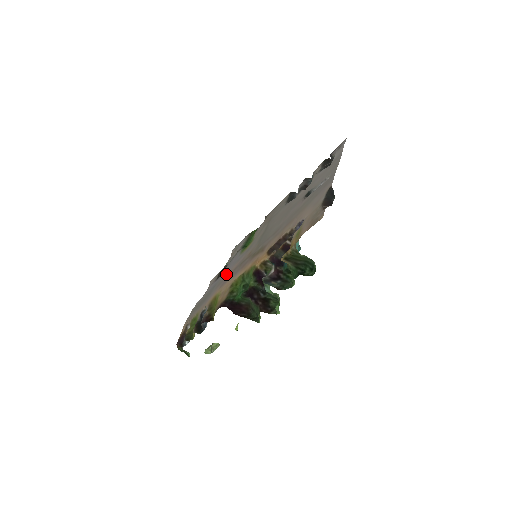
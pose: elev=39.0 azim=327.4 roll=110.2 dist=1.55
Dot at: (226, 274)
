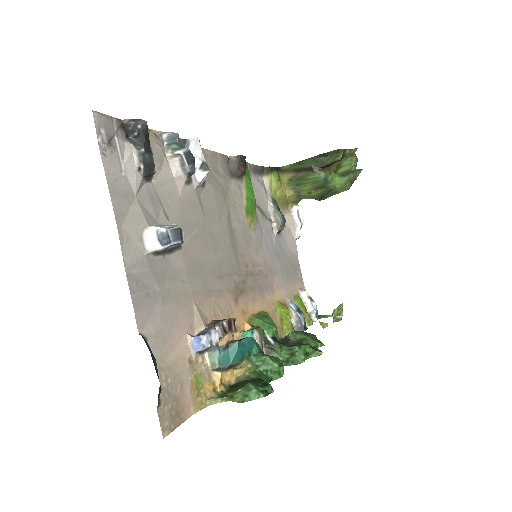
Dot at: (267, 260)
